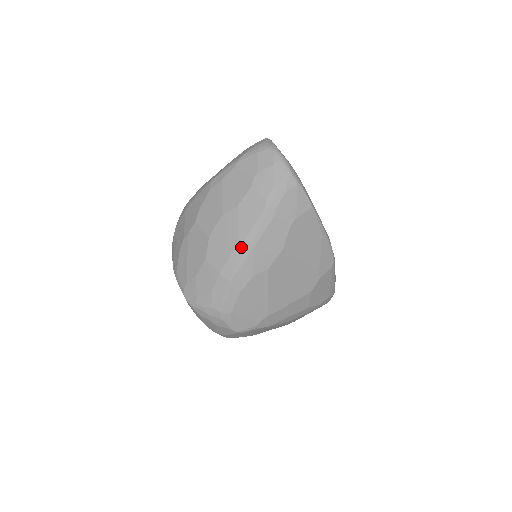
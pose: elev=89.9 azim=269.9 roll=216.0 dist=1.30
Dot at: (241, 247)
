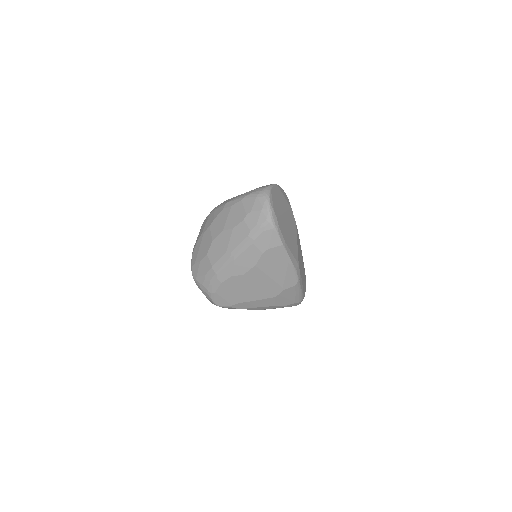
Dot at: (228, 256)
